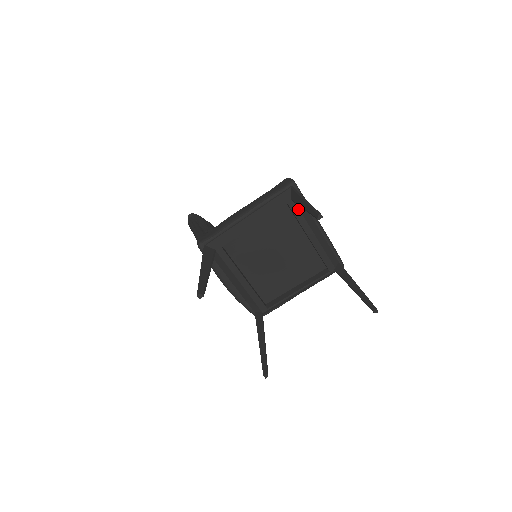
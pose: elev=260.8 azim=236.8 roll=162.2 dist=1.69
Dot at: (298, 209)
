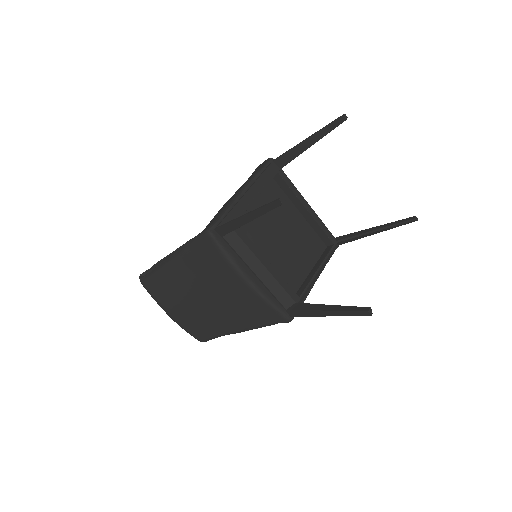
Dot at: (288, 178)
